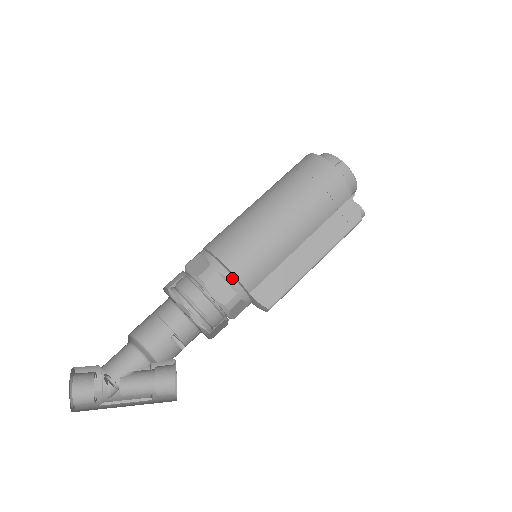
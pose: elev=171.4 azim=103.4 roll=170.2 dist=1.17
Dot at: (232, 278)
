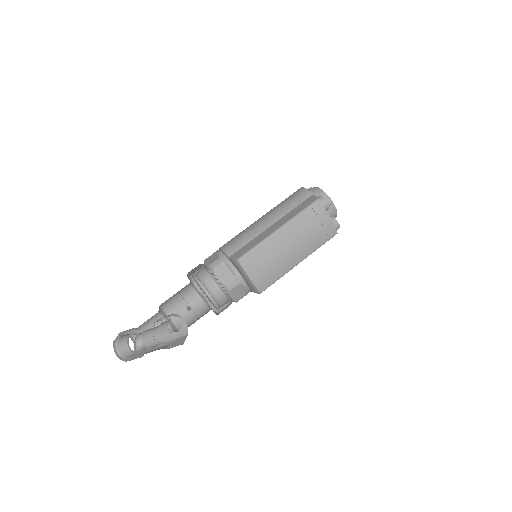
Dot at: (219, 251)
